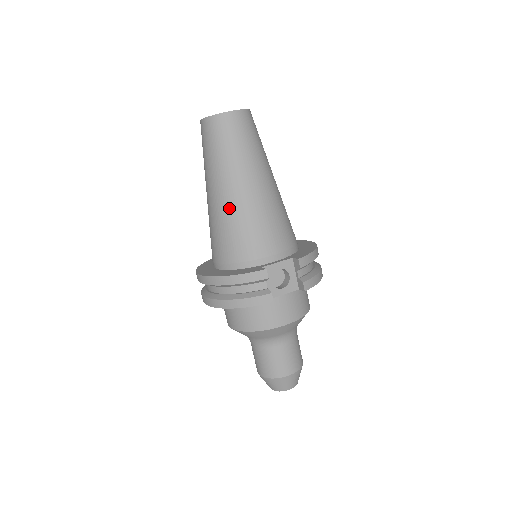
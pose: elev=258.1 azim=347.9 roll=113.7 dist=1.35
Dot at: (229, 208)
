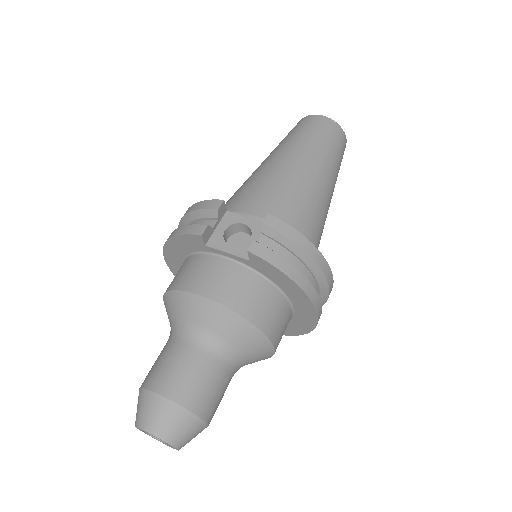
Dot at: (253, 174)
